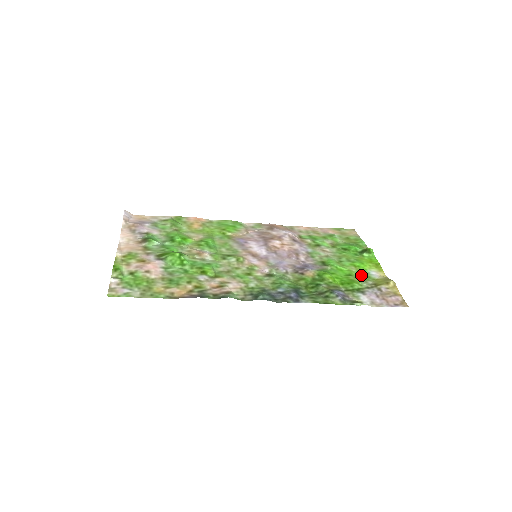
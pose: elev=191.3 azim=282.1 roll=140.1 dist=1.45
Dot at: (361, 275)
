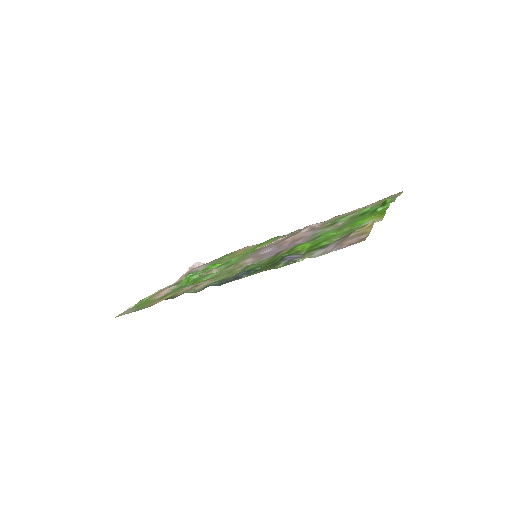
Dot at: (347, 232)
